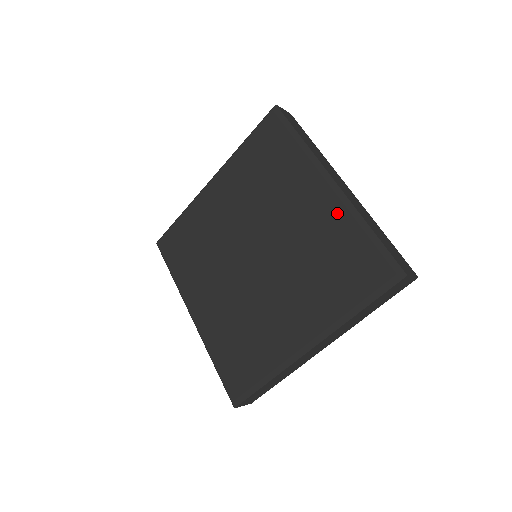
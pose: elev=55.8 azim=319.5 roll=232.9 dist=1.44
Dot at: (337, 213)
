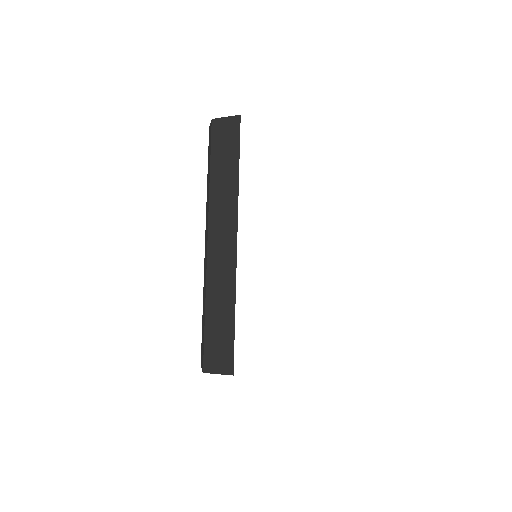
Dot at: occluded
